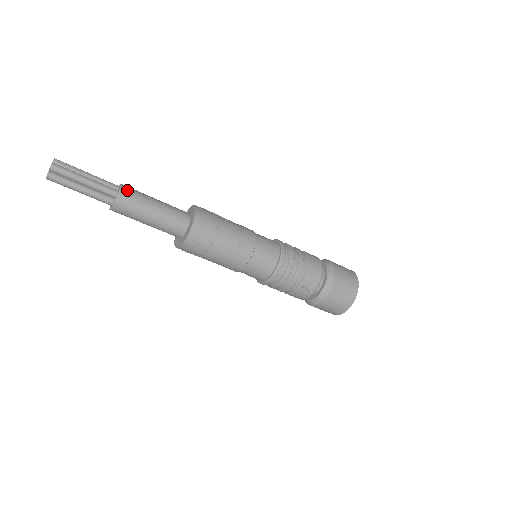
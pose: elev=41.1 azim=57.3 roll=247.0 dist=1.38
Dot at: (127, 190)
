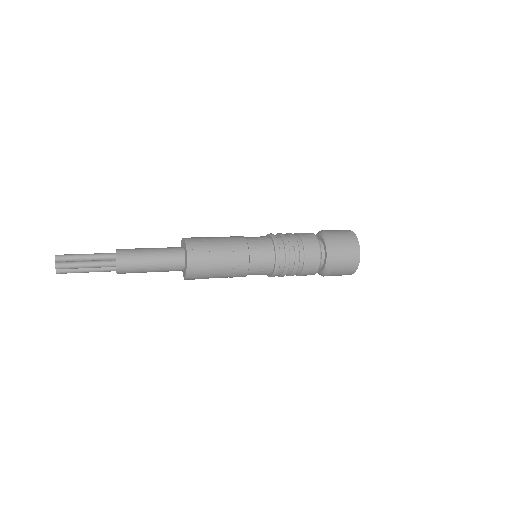
Dot at: (123, 272)
